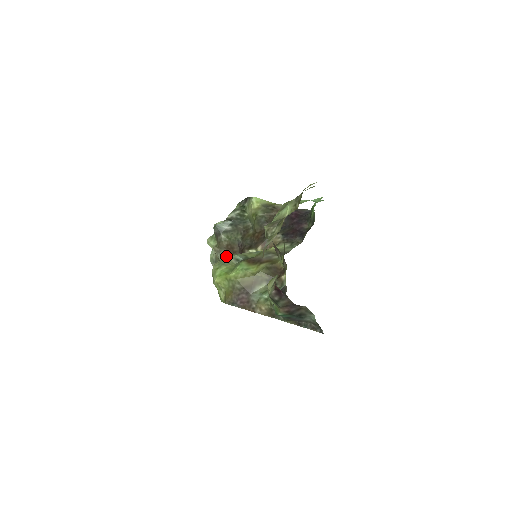
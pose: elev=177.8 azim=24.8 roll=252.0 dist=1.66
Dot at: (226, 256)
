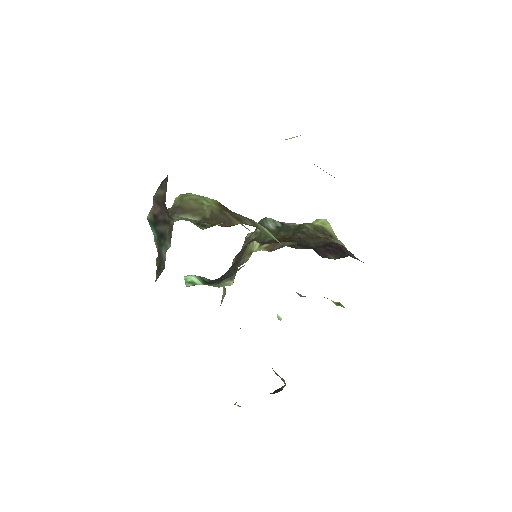
Dot at: occluded
